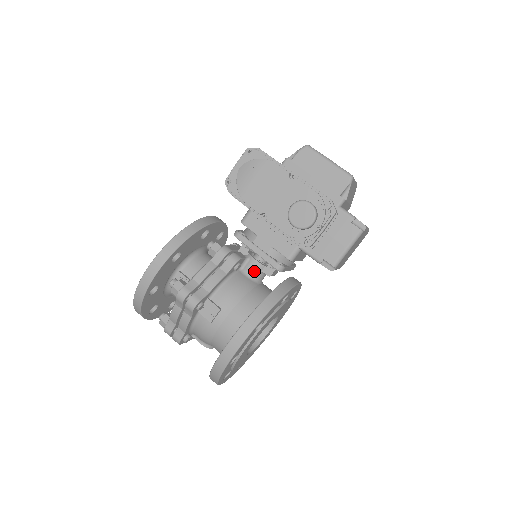
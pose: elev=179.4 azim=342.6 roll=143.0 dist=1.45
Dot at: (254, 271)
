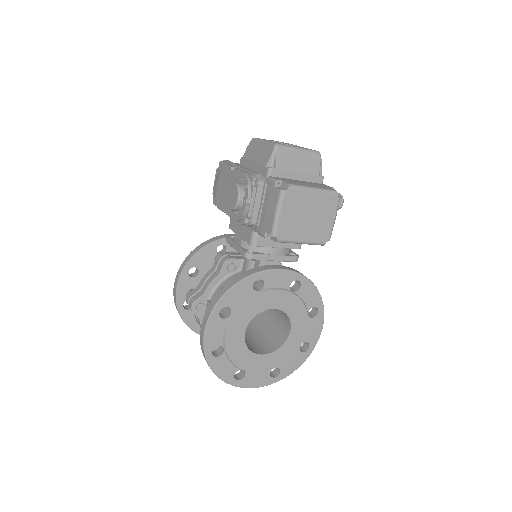
Dot at: (248, 269)
